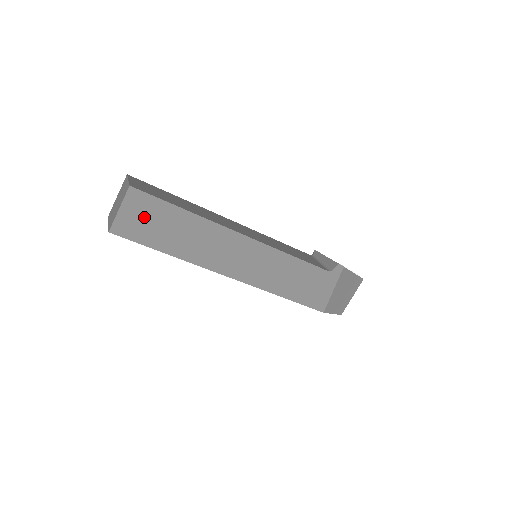
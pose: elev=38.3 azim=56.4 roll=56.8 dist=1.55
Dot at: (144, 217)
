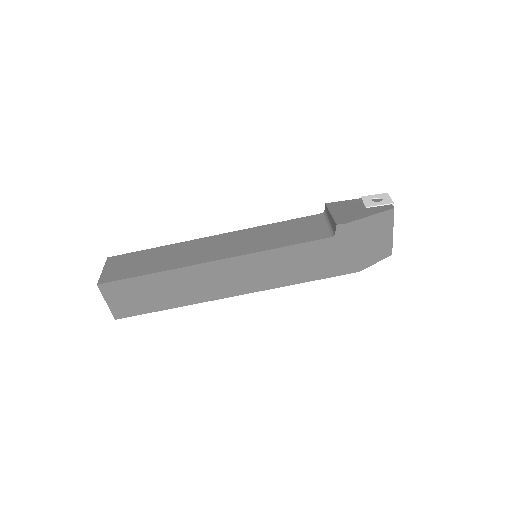
Dot at: (128, 297)
